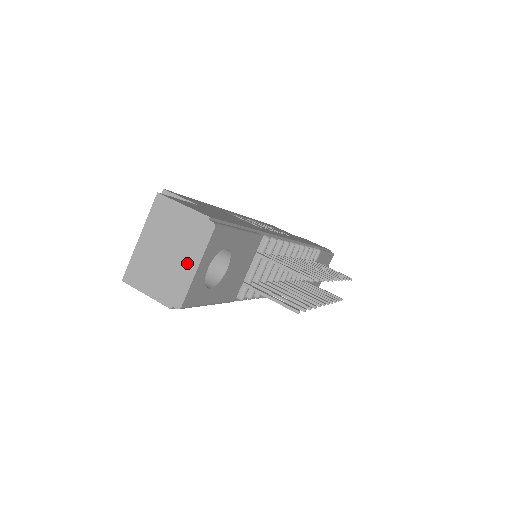
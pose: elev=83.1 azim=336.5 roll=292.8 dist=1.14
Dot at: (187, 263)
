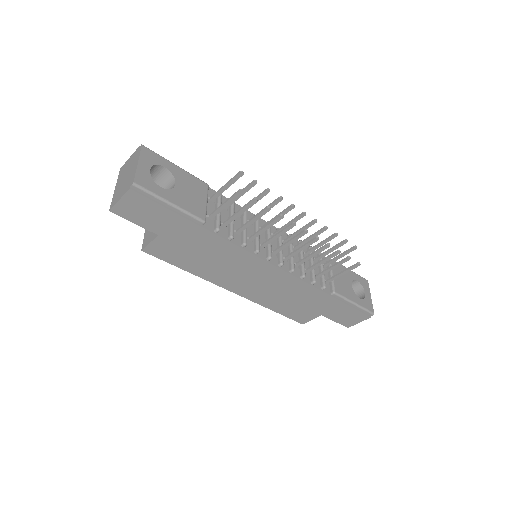
Dot at: (134, 168)
